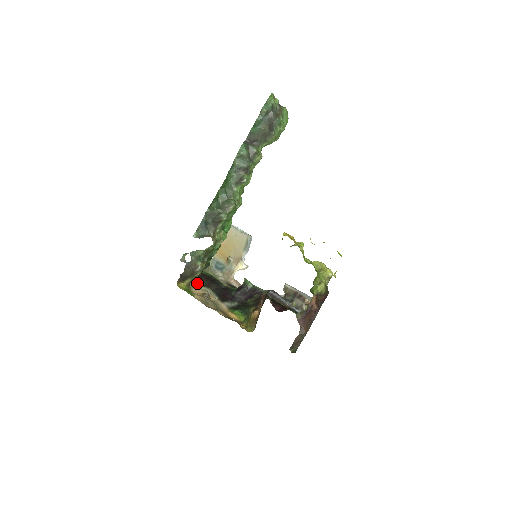
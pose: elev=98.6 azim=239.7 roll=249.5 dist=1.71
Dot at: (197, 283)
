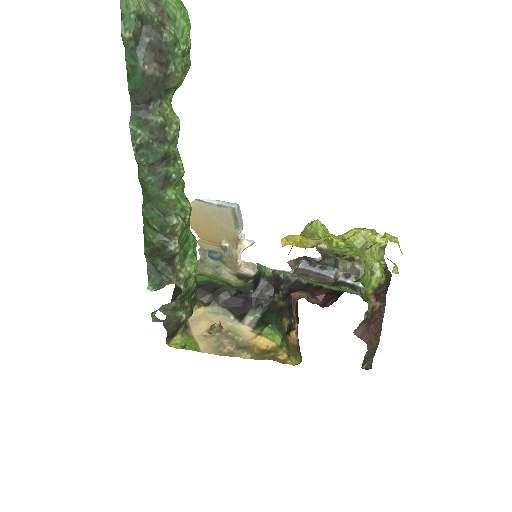
Dot at: (196, 307)
